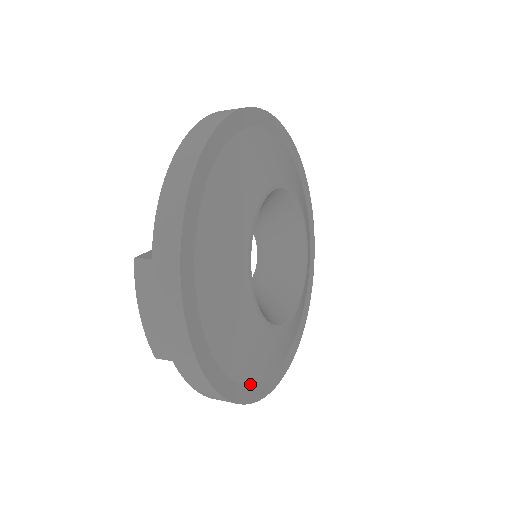
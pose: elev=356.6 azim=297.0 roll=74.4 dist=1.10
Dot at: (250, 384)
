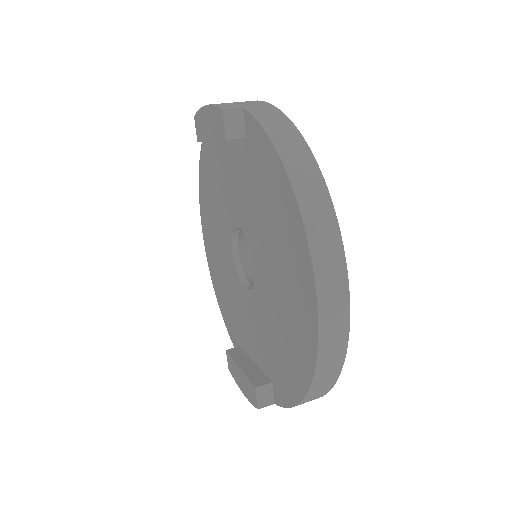
Dot at: occluded
